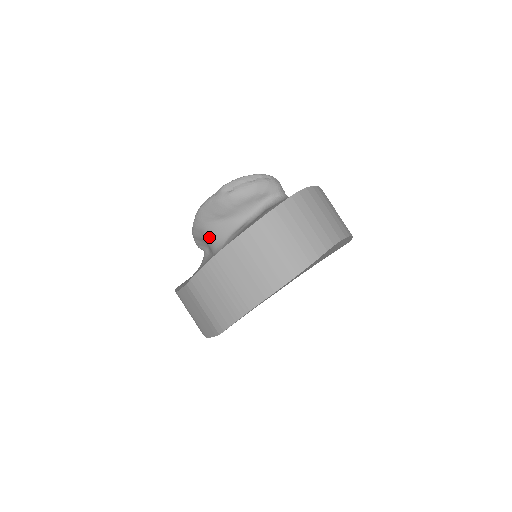
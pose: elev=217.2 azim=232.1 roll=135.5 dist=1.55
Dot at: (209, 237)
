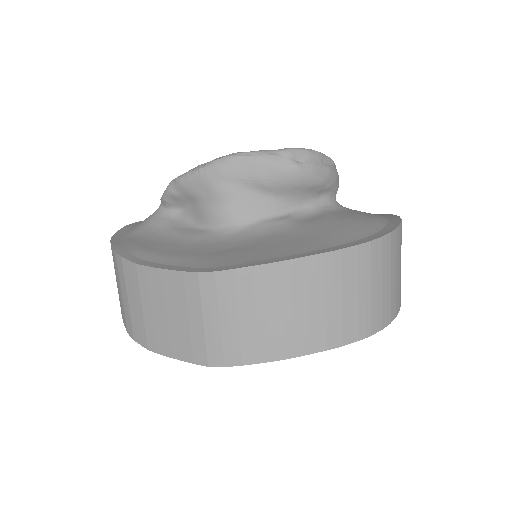
Dot at: (220, 203)
